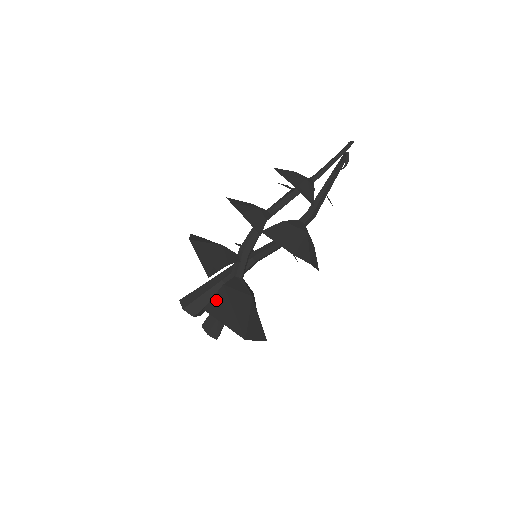
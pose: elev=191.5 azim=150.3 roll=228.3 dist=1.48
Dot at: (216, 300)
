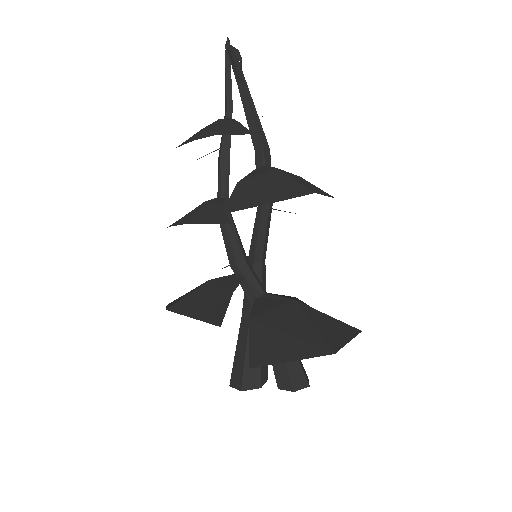
Dot at: (255, 343)
